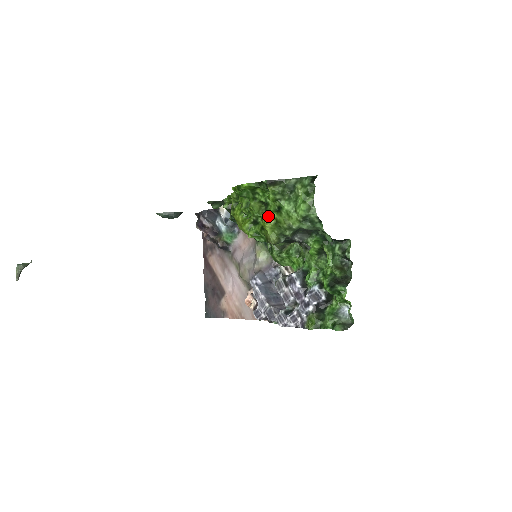
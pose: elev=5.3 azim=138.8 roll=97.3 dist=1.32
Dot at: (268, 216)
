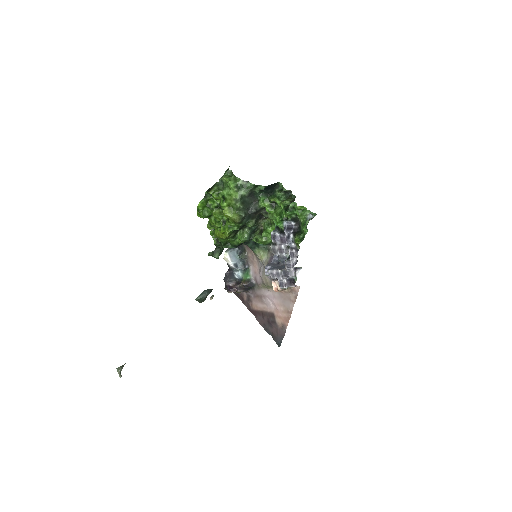
Dot at: (223, 209)
